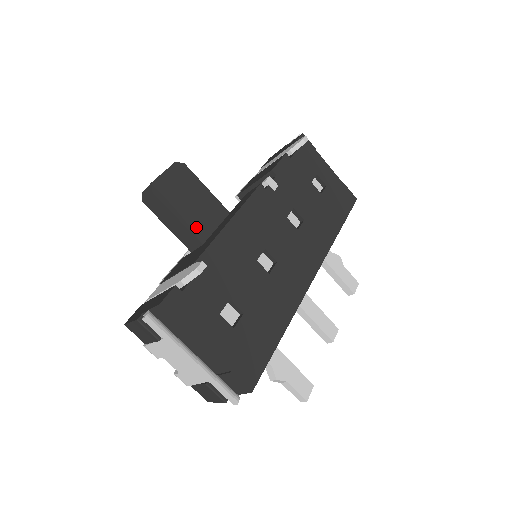
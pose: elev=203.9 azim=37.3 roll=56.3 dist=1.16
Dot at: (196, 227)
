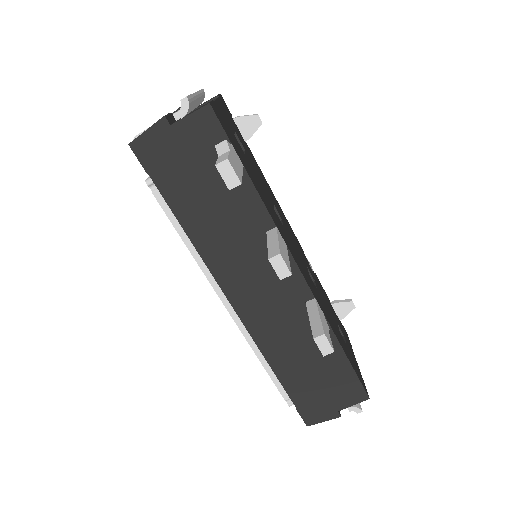
Dot at: occluded
